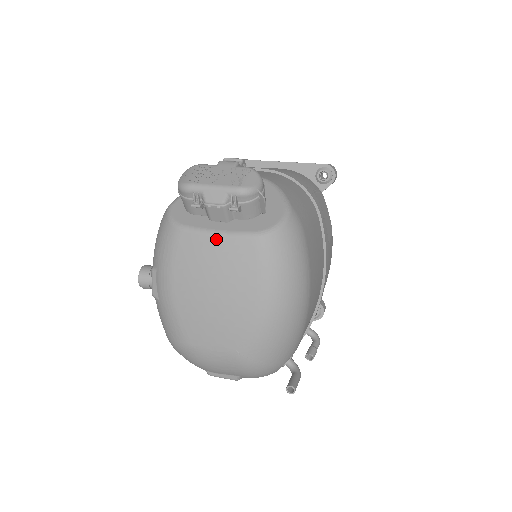
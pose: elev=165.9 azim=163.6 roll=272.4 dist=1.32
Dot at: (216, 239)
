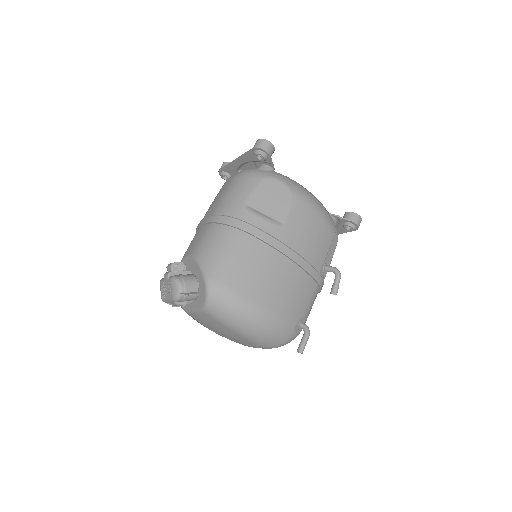
Dot at: (195, 314)
